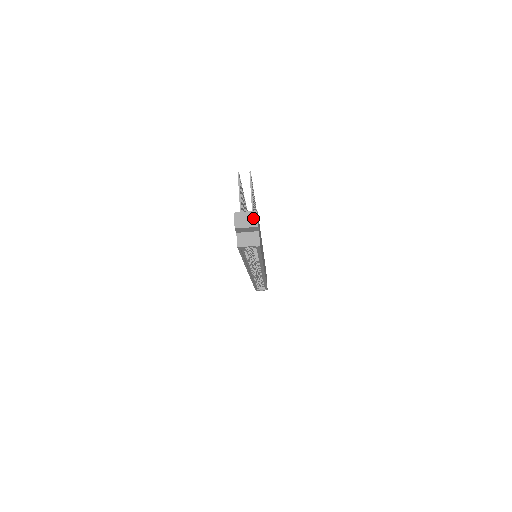
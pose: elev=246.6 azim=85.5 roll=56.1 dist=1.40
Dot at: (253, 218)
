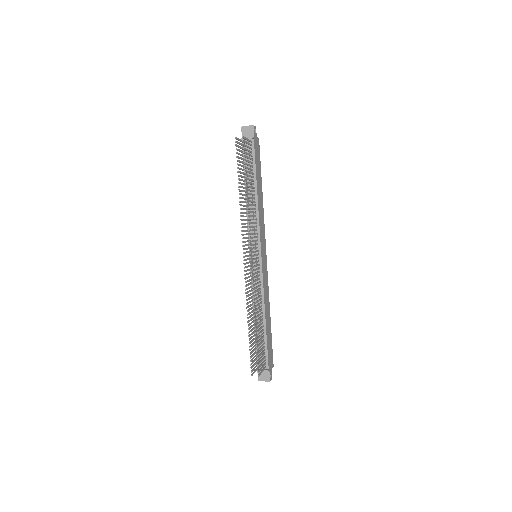
Dot at: (269, 380)
